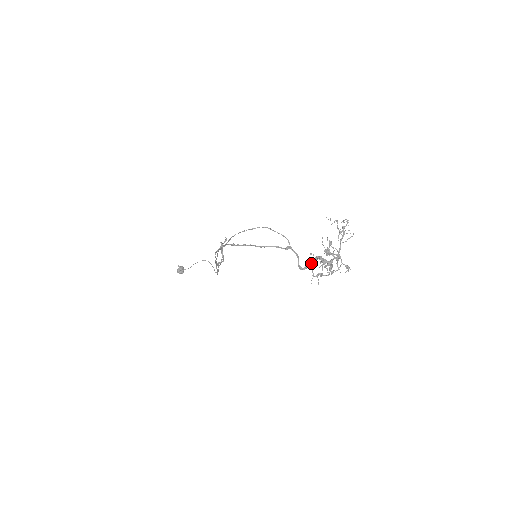
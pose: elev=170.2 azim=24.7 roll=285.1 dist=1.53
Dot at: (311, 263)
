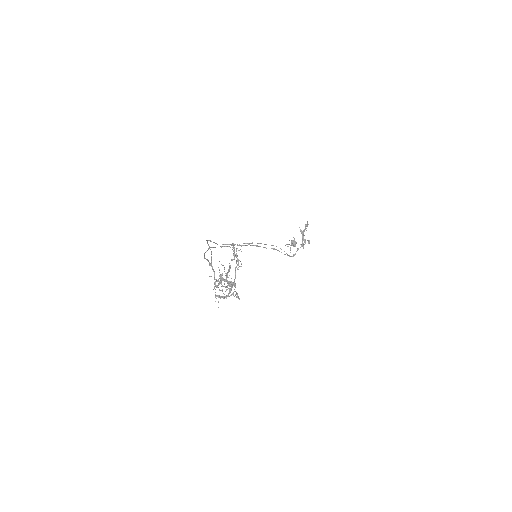
Dot at: (219, 283)
